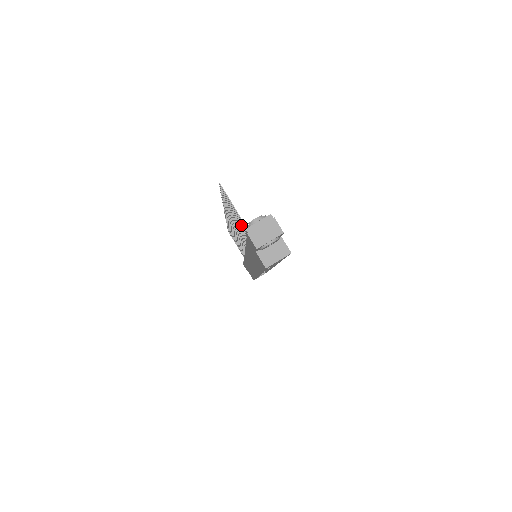
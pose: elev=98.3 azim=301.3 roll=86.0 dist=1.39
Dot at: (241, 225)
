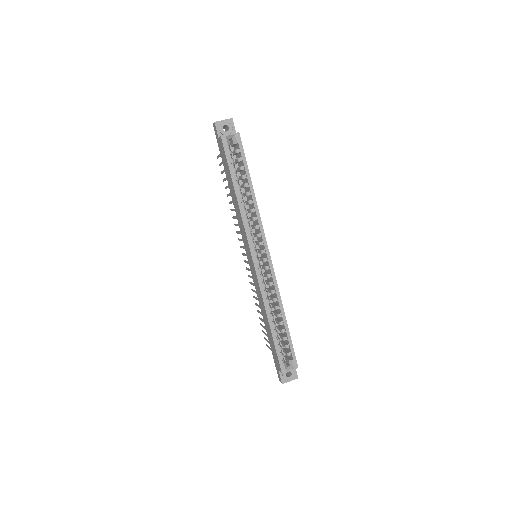
Dot at: occluded
